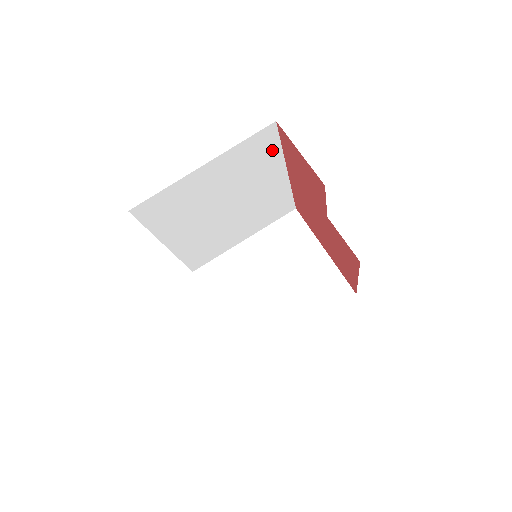
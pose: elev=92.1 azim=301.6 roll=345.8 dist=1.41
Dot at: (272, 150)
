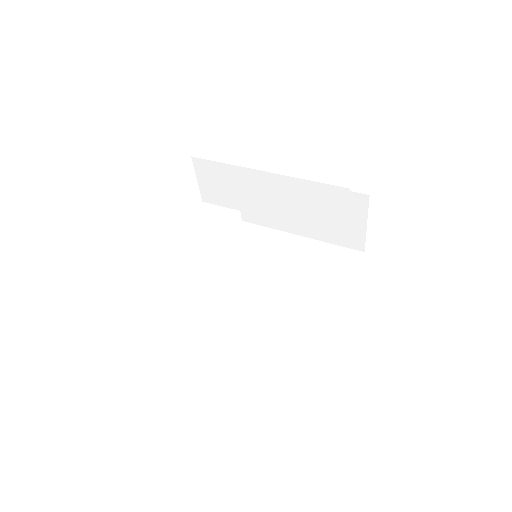
Dot at: (344, 274)
